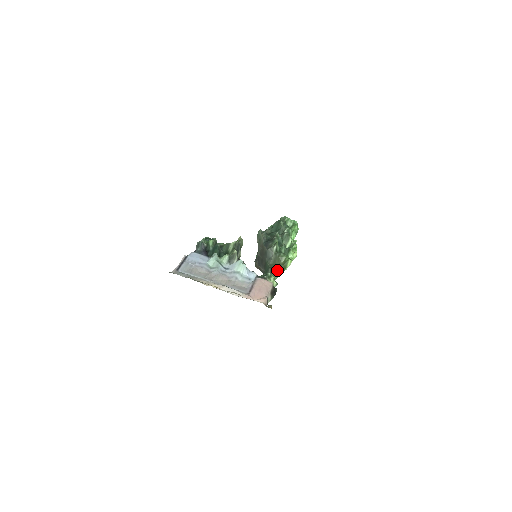
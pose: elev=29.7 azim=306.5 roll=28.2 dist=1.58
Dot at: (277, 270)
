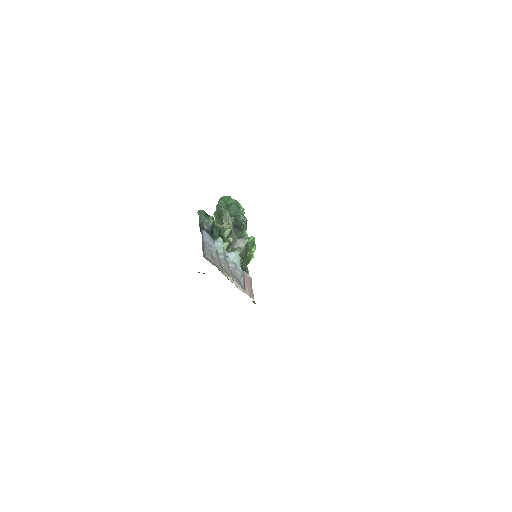
Dot at: (246, 262)
